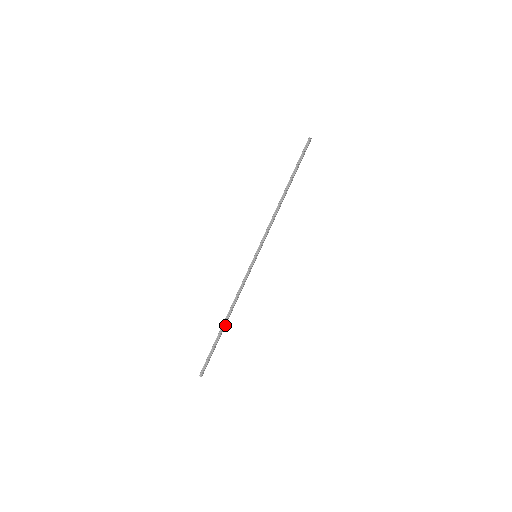
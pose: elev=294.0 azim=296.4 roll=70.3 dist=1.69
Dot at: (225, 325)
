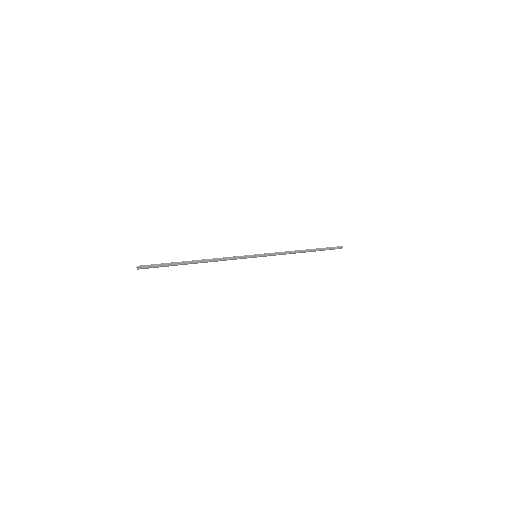
Dot at: (193, 263)
